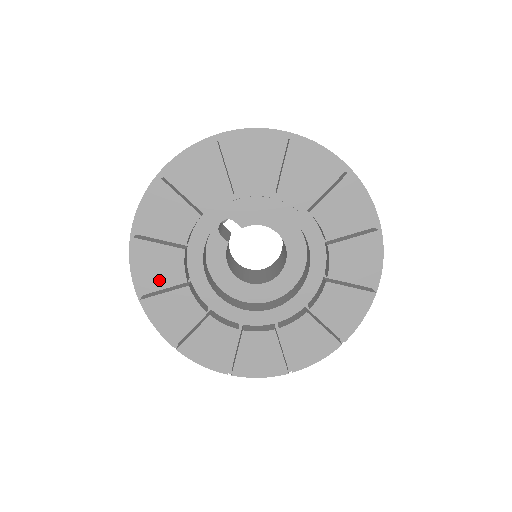
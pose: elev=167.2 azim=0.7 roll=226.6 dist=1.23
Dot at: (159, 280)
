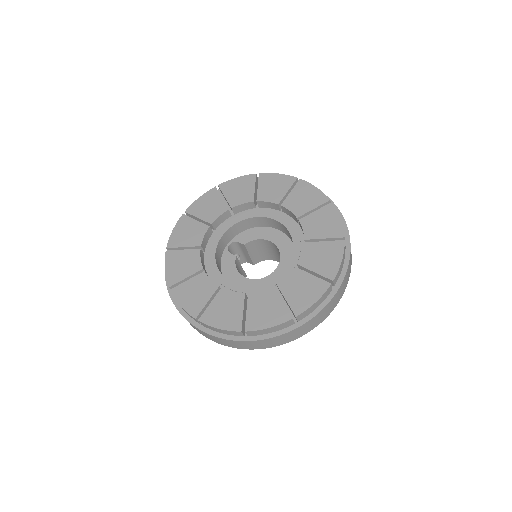
Dot at: (183, 273)
